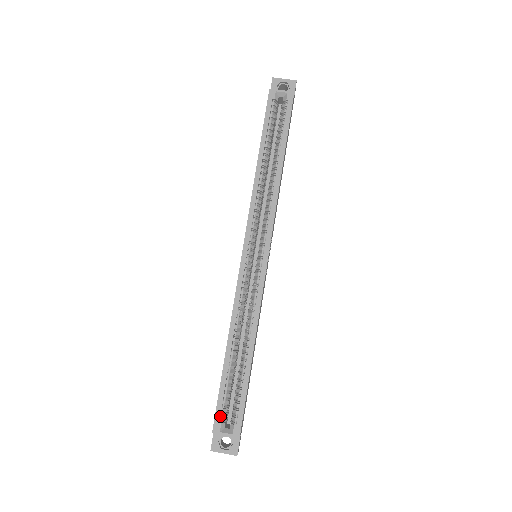
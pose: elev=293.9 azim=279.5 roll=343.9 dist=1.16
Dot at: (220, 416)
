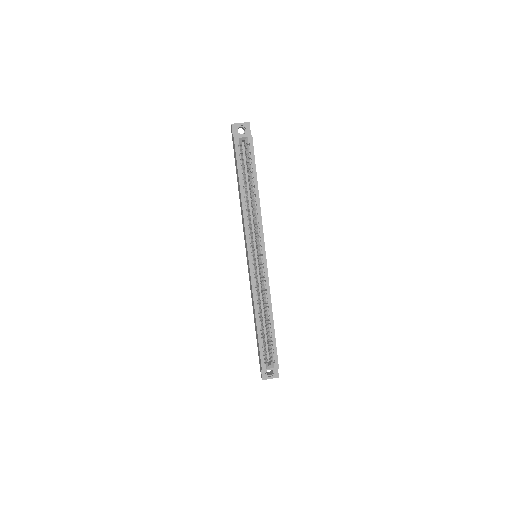
Dot at: (264, 360)
